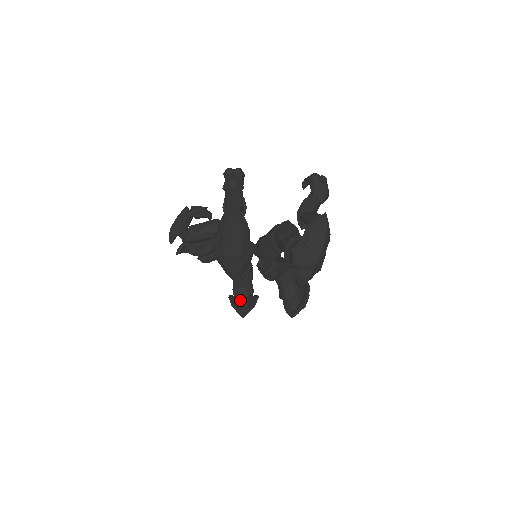
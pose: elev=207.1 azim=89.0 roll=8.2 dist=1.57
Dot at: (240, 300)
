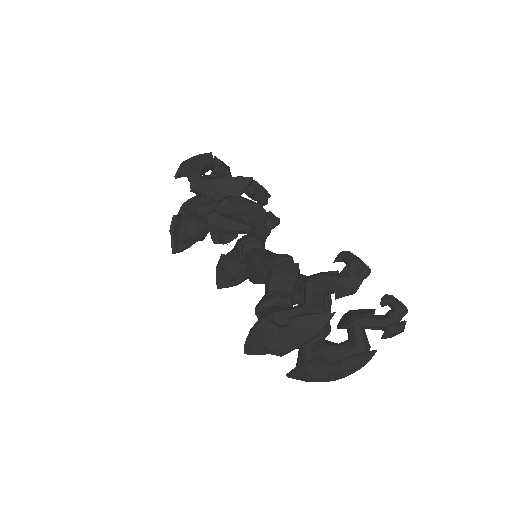
Dot at: (185, 236)
